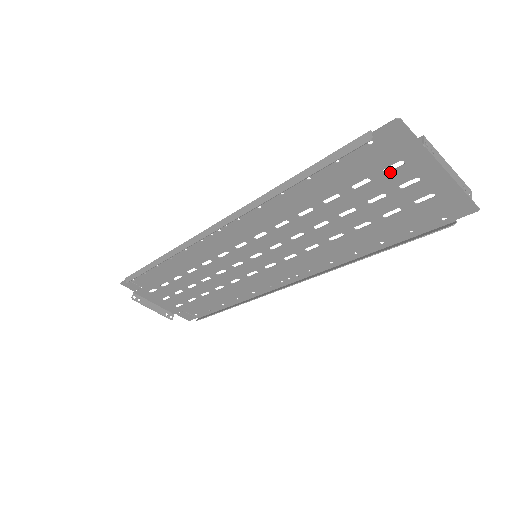
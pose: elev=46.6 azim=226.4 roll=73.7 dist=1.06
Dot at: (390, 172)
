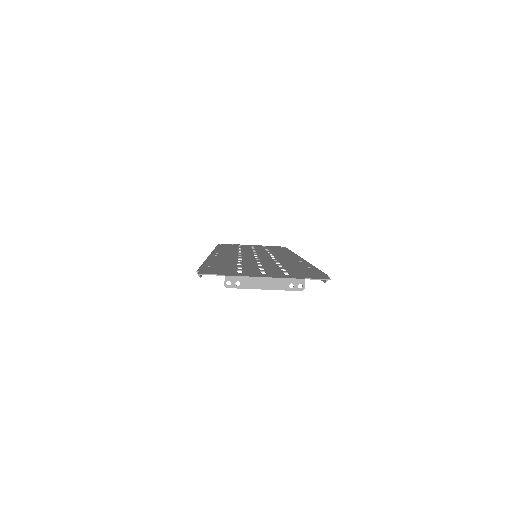
Dot at: occluded
